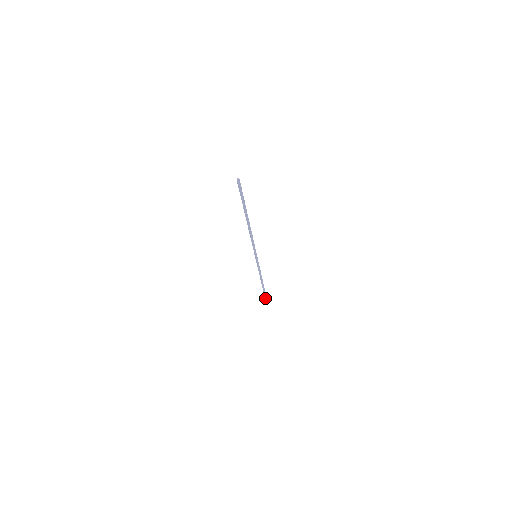
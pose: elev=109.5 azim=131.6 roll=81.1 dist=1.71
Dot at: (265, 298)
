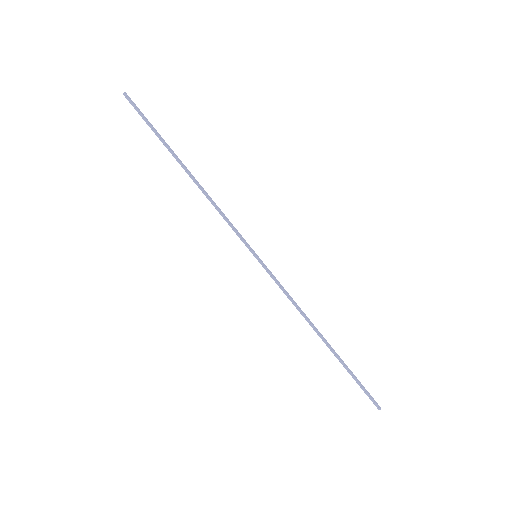
Dot at: (368, 396)
